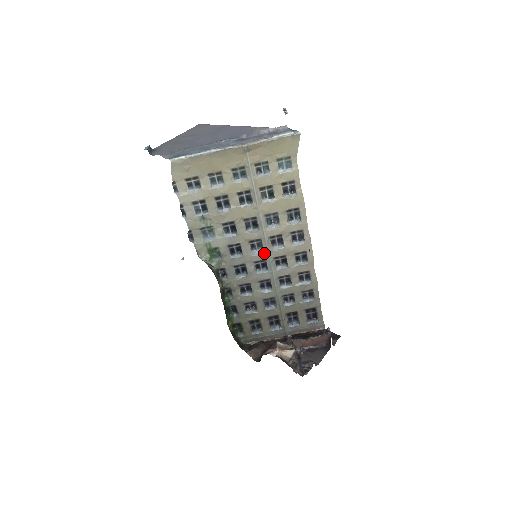
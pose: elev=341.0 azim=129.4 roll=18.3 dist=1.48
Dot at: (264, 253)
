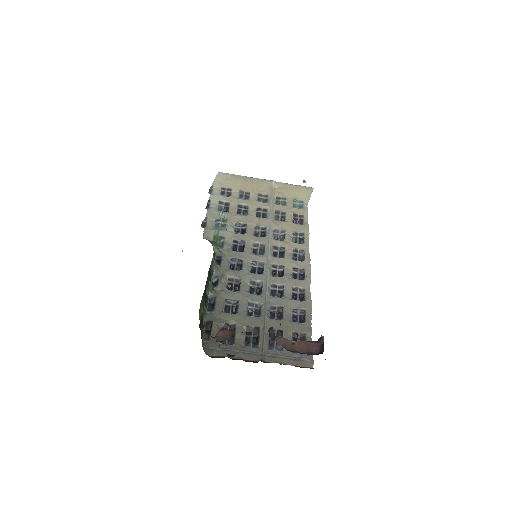
Dot at: (264, 256)
